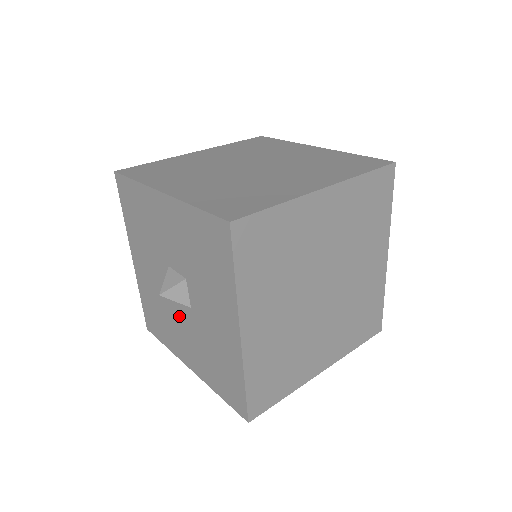
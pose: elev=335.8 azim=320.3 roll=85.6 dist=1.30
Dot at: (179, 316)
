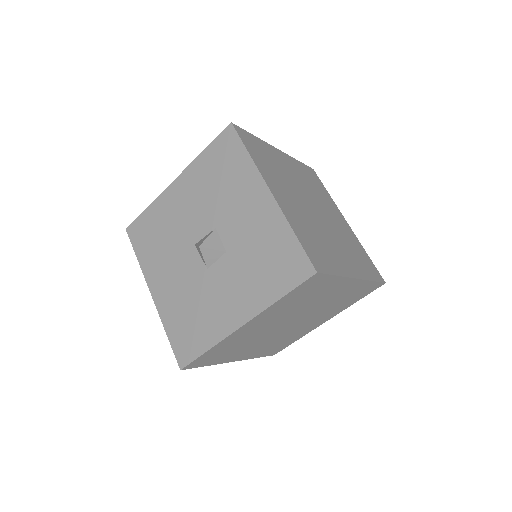
Dot at: (185, 260)
